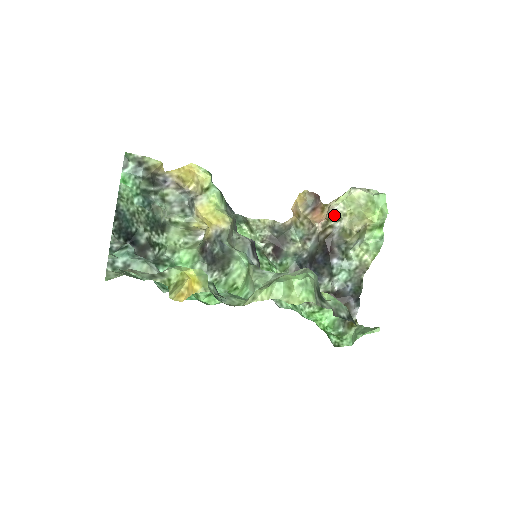
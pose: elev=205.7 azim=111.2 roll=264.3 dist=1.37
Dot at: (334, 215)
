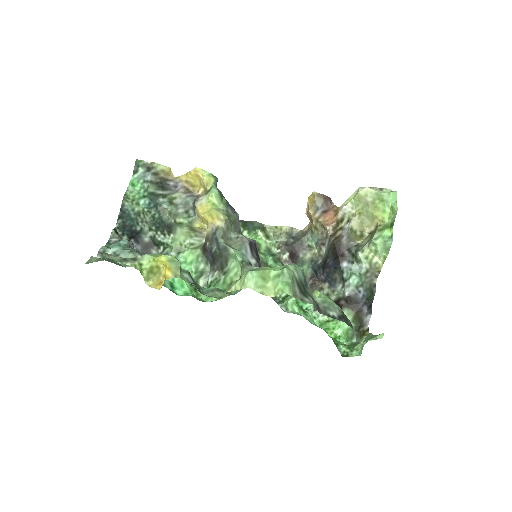
Dot at: (343, 216)
